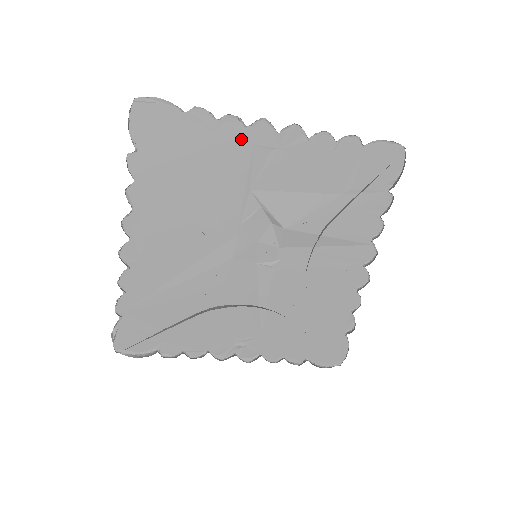
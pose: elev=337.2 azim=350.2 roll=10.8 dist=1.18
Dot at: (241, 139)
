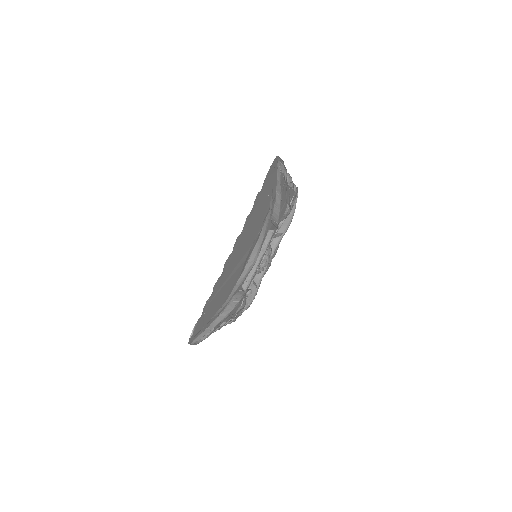
Dot at: occluded
